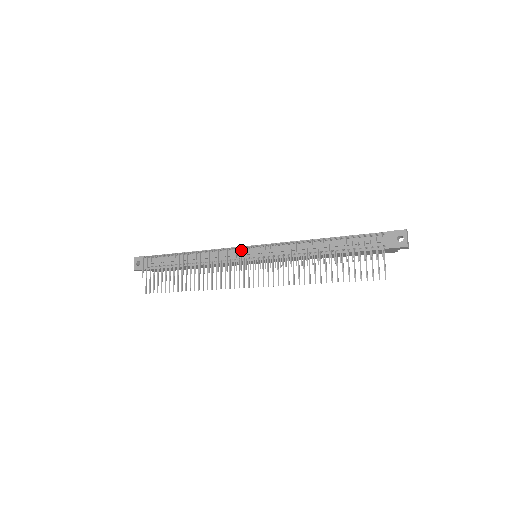
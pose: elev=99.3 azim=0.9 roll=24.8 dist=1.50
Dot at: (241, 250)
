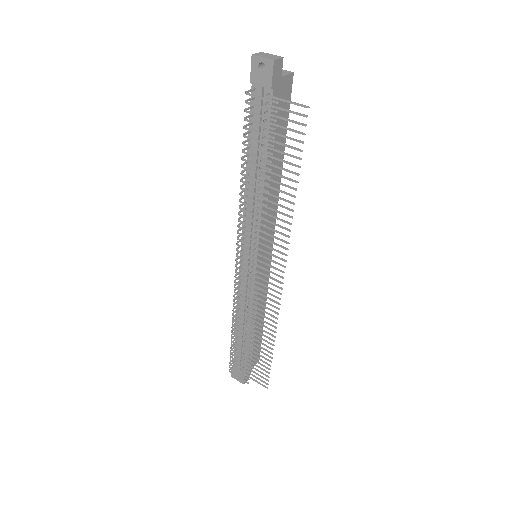
Dot at: (237, 273)
